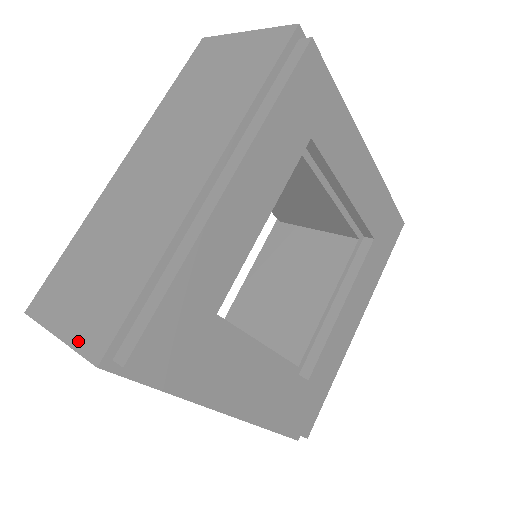
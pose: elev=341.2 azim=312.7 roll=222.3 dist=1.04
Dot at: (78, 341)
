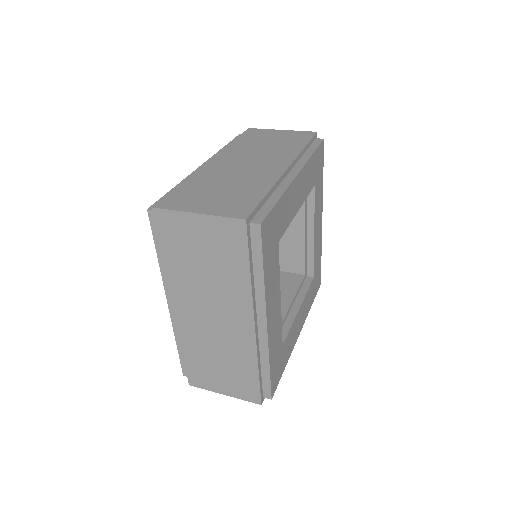
Dot at: (221, 213)
